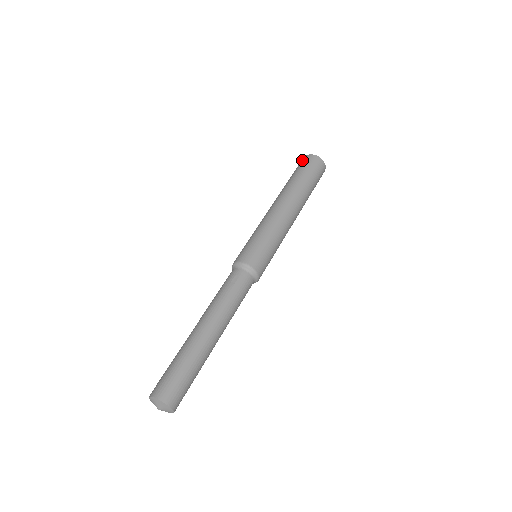
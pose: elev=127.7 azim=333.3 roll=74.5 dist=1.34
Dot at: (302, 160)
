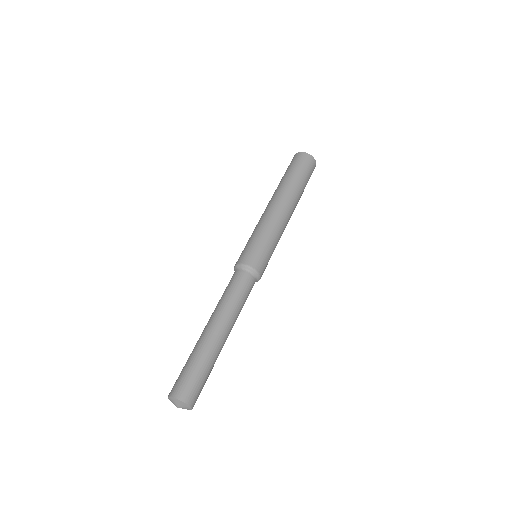
Dot at: occluded
